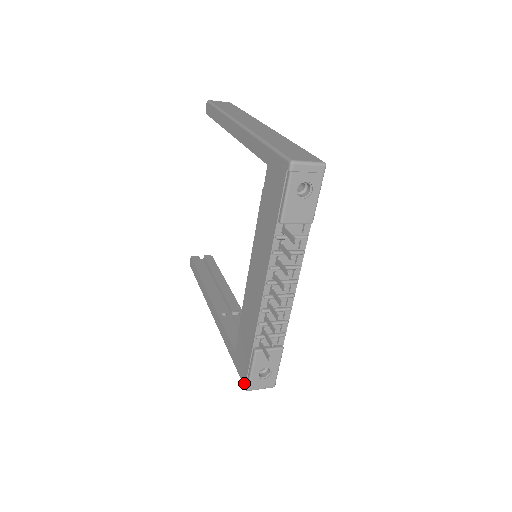
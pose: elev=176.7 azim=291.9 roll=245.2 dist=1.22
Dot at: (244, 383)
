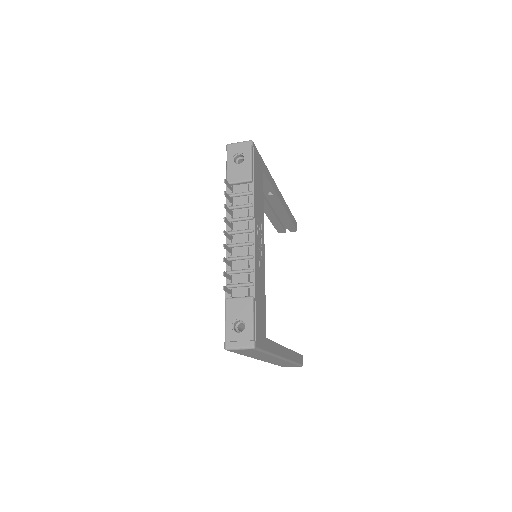
Dot at: occluded
